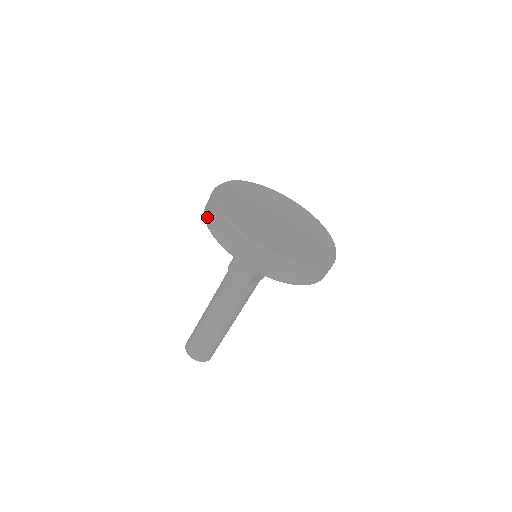
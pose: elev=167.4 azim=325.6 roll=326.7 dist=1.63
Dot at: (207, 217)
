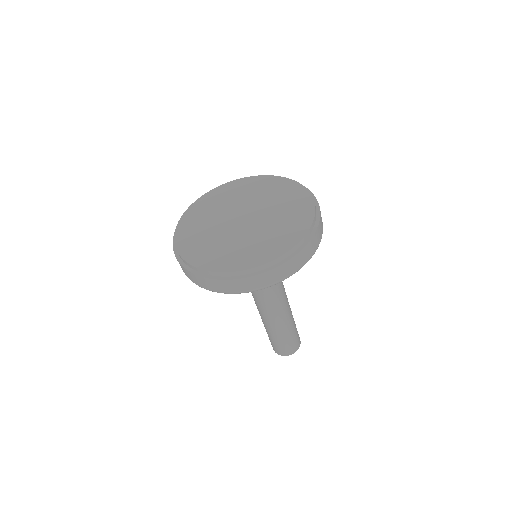
Dot at: (184, 272)
